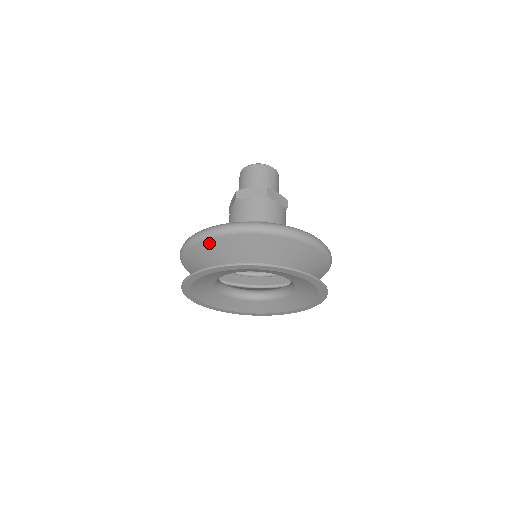
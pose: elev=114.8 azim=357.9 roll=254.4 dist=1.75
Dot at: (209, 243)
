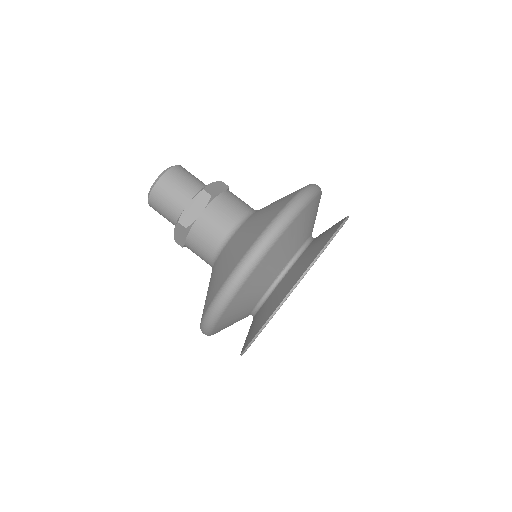
Dot at: (217, 332)
